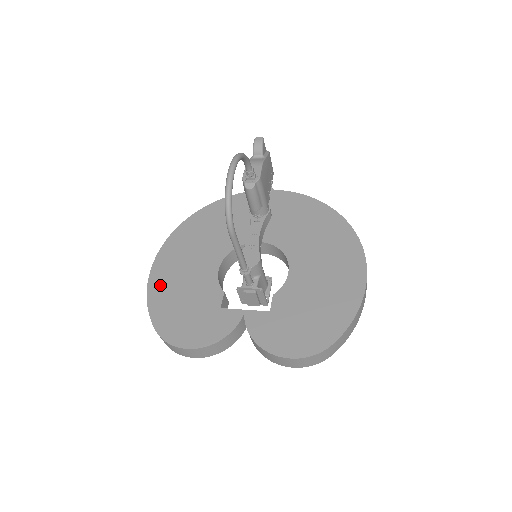
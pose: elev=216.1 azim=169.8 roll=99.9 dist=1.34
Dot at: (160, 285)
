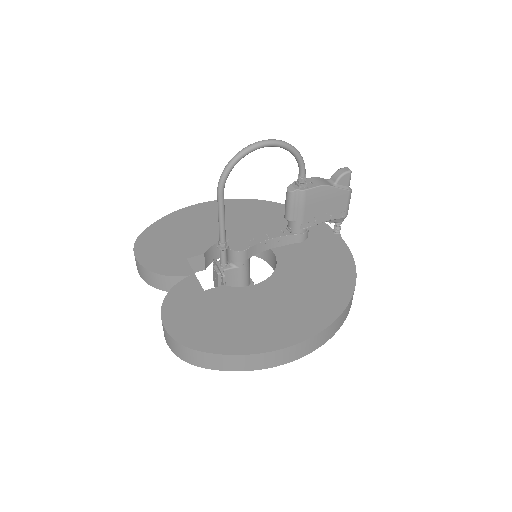
Dot at: (185, 215)
